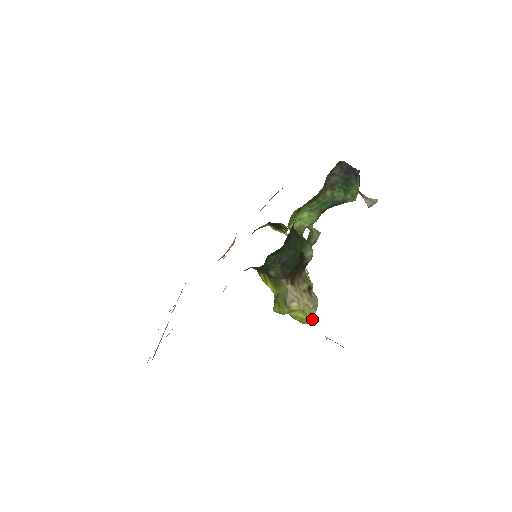
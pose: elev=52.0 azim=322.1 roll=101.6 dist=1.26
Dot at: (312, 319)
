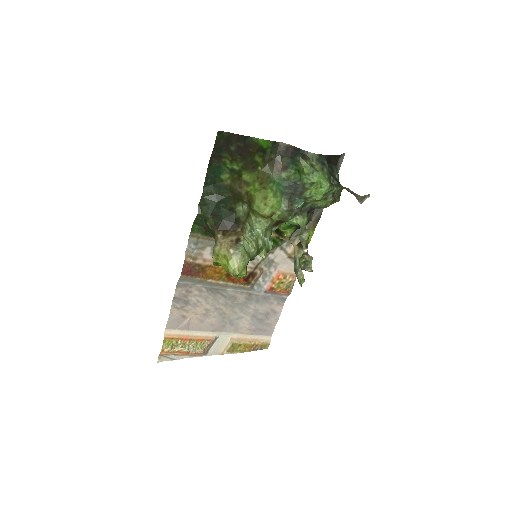
Dot at: (238, 269)
